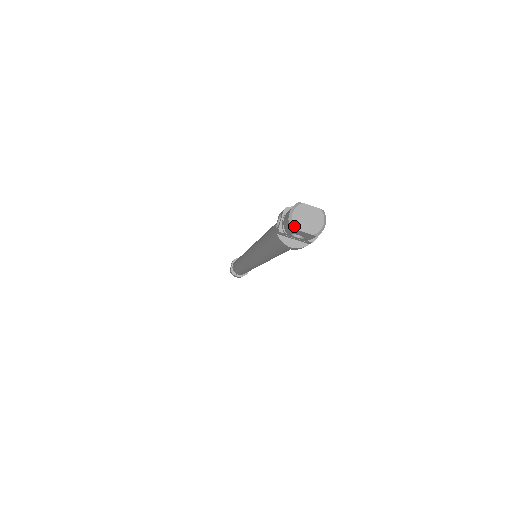
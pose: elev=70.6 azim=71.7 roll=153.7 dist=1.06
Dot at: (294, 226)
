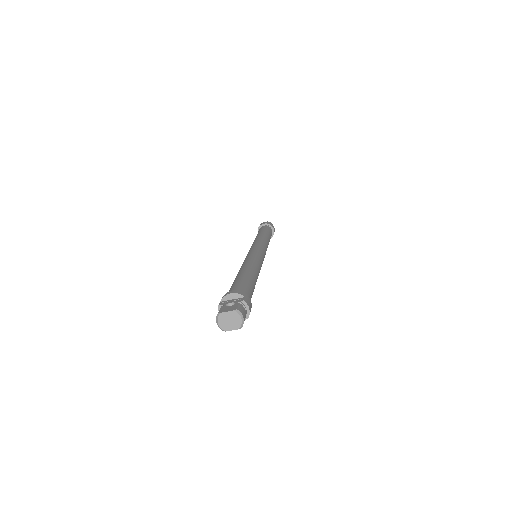
Dot at: (223, 330)
